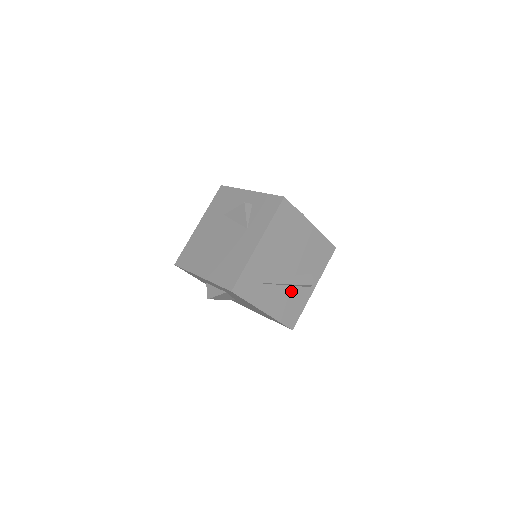
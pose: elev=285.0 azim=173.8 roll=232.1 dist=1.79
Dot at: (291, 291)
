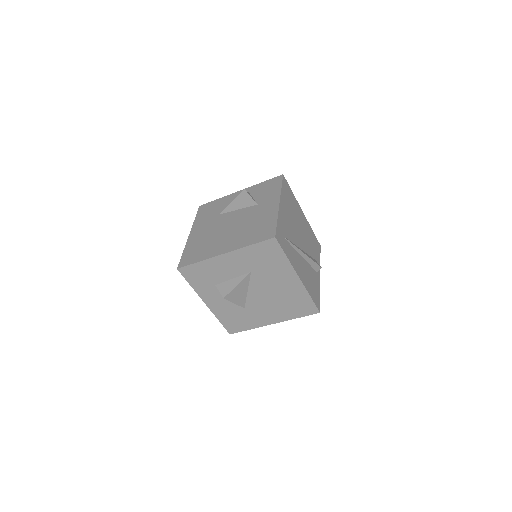
Dot at: (308, 268)
